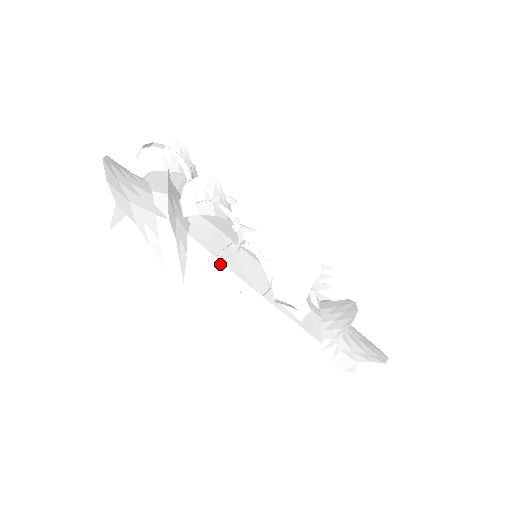
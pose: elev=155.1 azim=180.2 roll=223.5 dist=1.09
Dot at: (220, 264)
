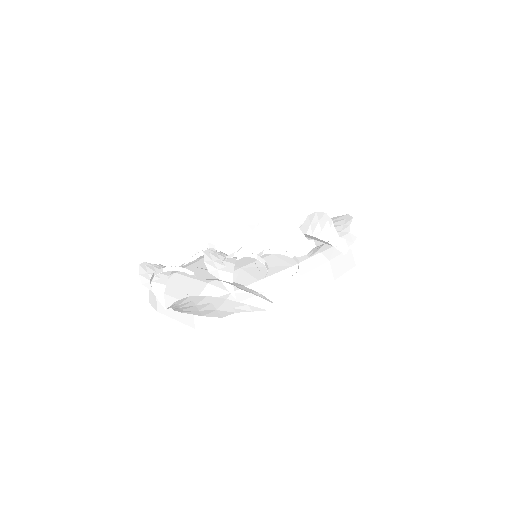
Dot at: (272, 277)
